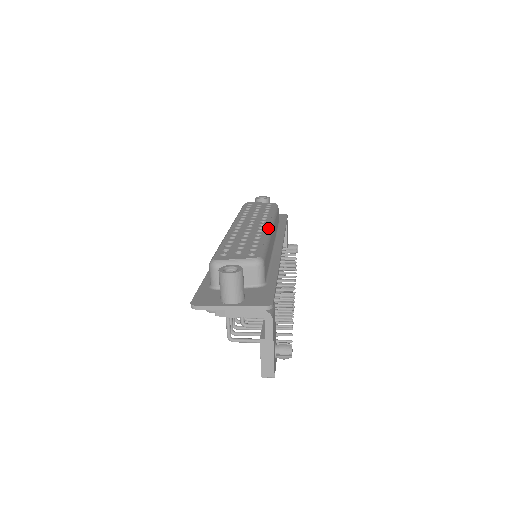
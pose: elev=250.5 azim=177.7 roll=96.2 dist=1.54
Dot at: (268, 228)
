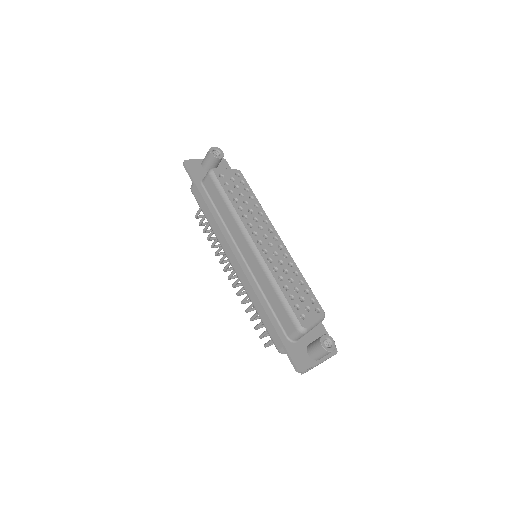
Dot at: occluded
